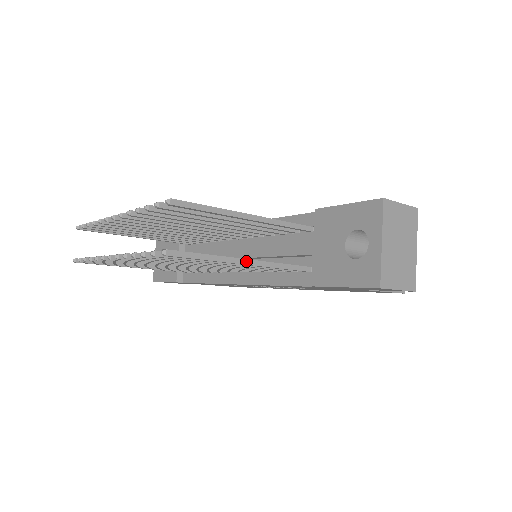
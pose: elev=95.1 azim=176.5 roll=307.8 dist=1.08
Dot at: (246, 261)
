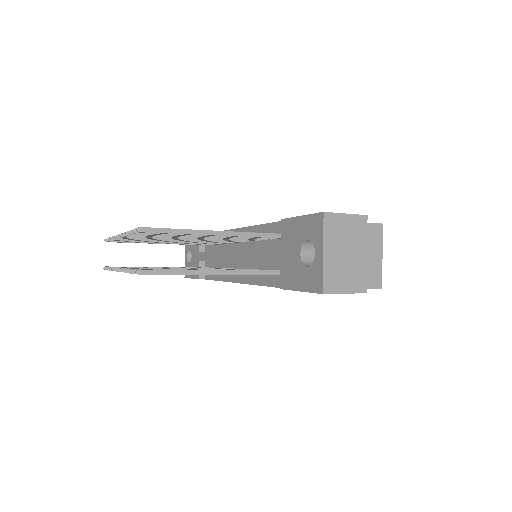
Dot at: (216, 272)
